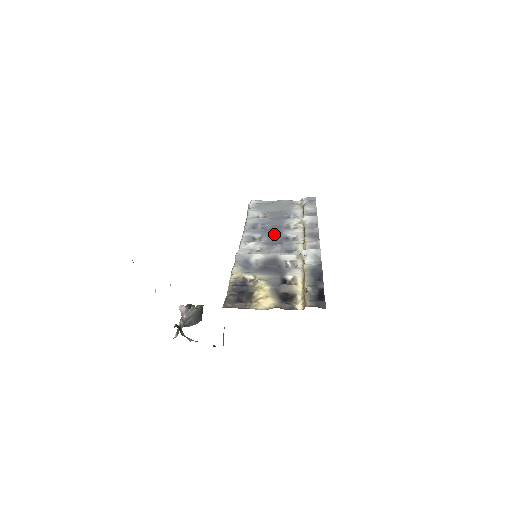
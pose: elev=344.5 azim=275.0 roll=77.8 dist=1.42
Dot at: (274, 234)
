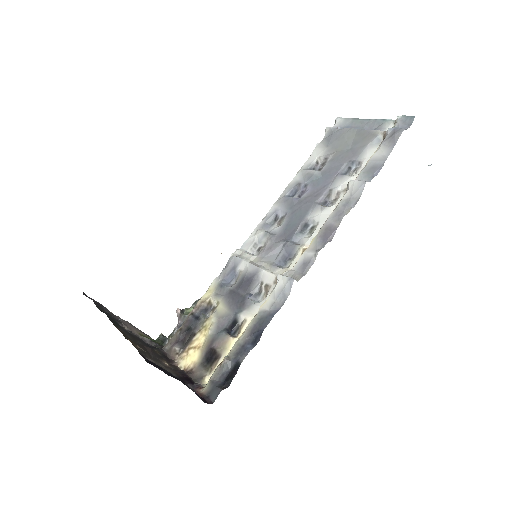
Dot at: (297, 215)
